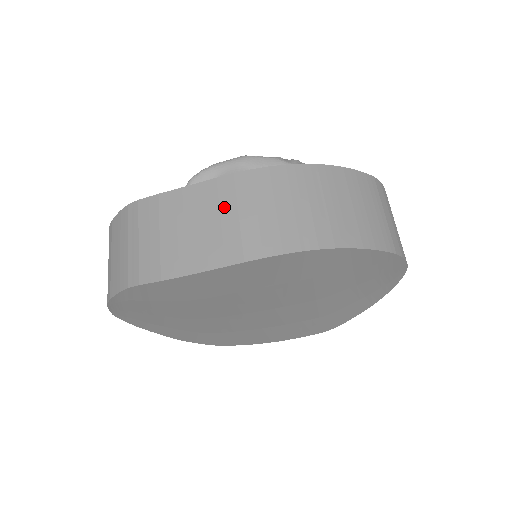
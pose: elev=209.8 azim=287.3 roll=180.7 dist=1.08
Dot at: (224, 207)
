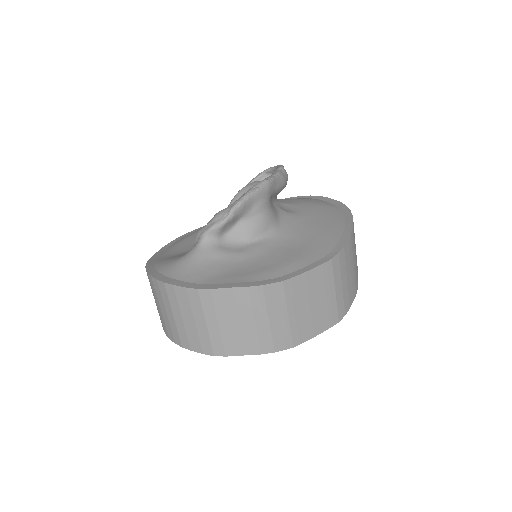
Dot at: (328, 287)
